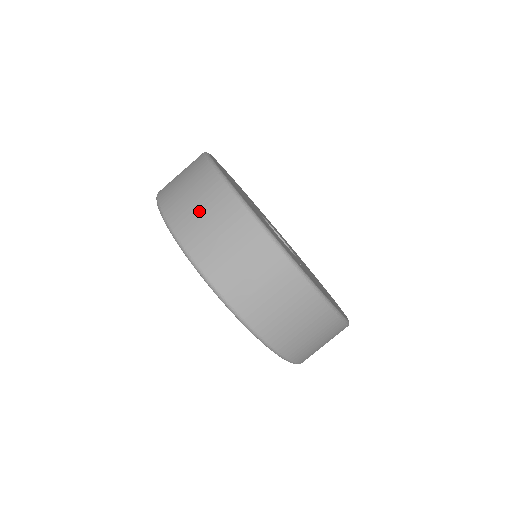
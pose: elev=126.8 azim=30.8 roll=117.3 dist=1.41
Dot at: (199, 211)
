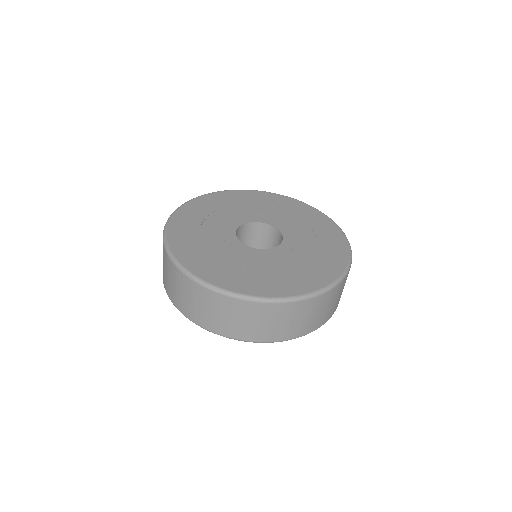
Dot at: (163, 265)
